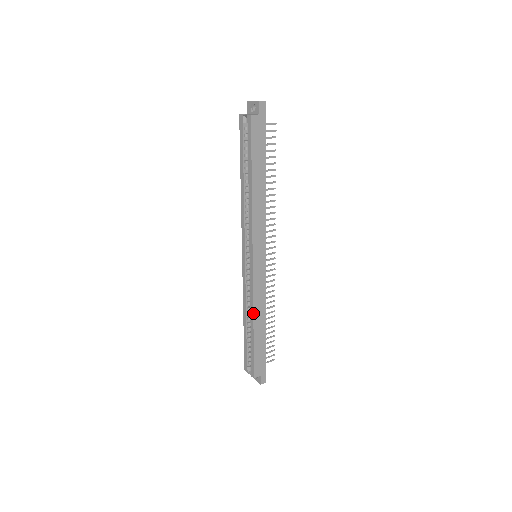
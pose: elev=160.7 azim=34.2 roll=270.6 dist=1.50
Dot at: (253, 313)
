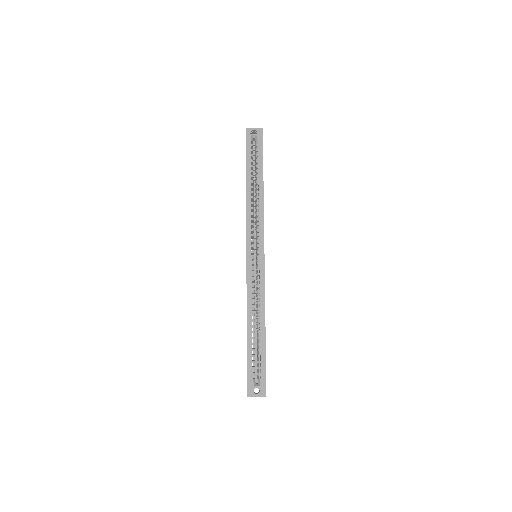
Dot at: occluded
